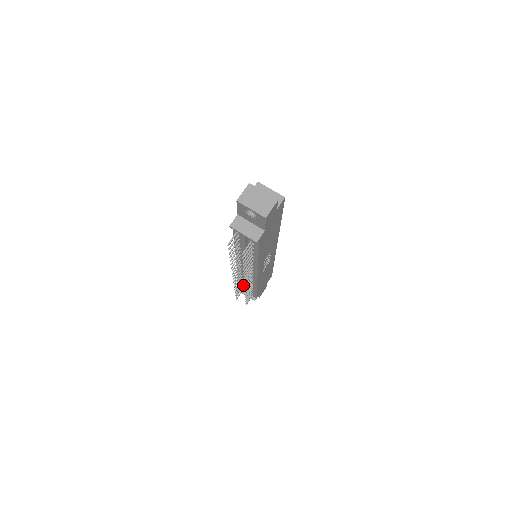
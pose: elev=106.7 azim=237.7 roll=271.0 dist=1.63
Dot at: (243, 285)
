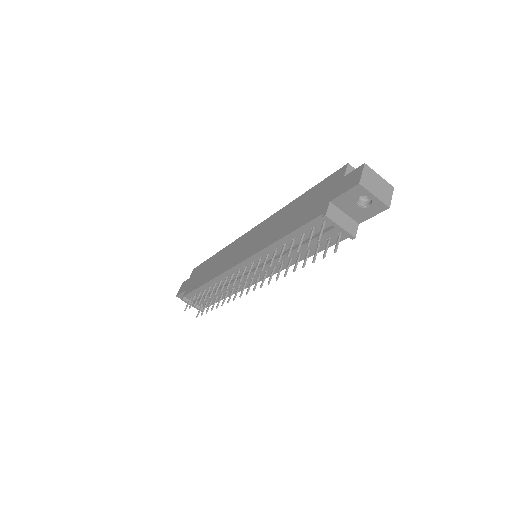
Dot at: (201, 293)
